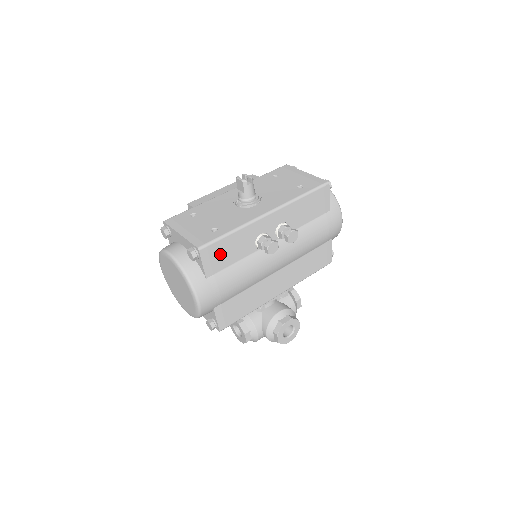
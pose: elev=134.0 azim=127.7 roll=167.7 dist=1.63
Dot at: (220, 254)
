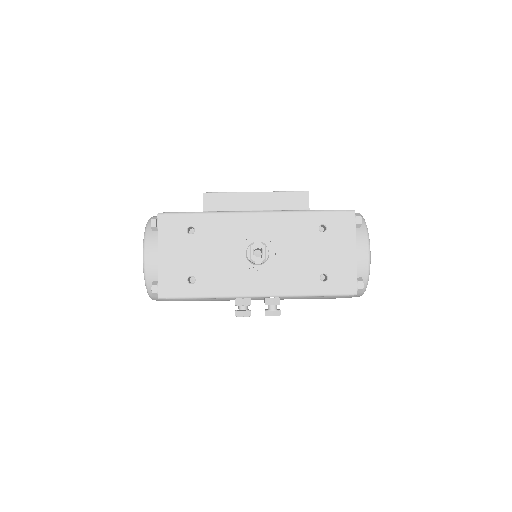
Dot at: occluded
